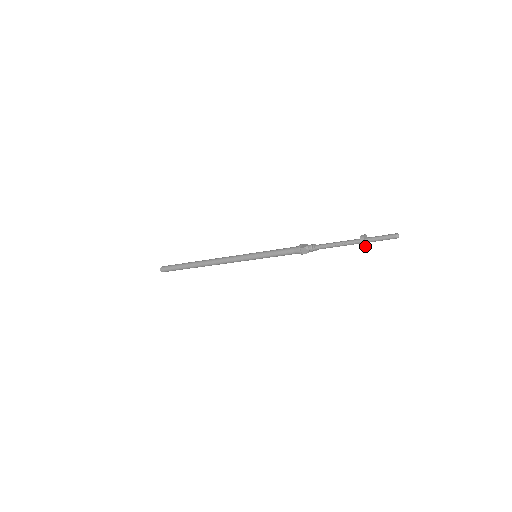
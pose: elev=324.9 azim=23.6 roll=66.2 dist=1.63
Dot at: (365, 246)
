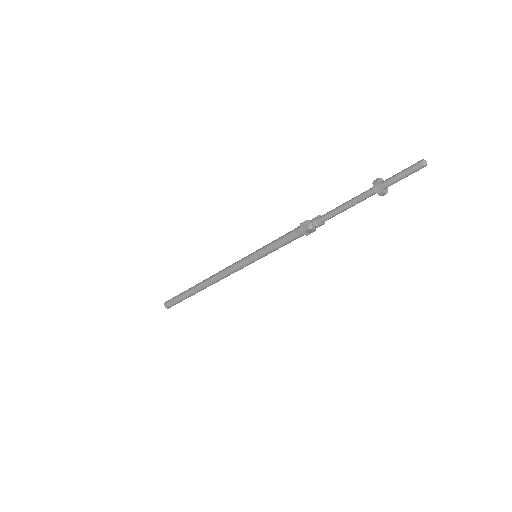
Dot at: (380, 192)
